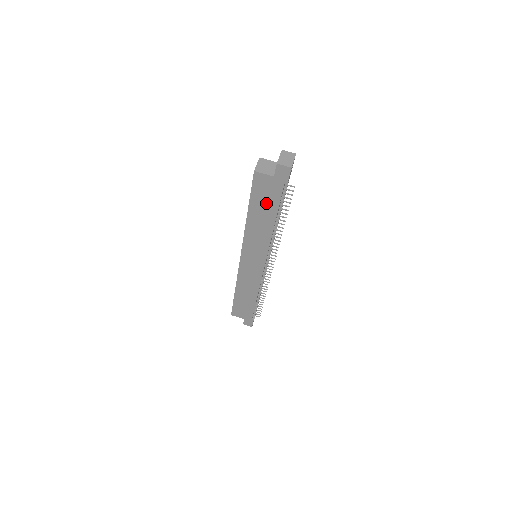
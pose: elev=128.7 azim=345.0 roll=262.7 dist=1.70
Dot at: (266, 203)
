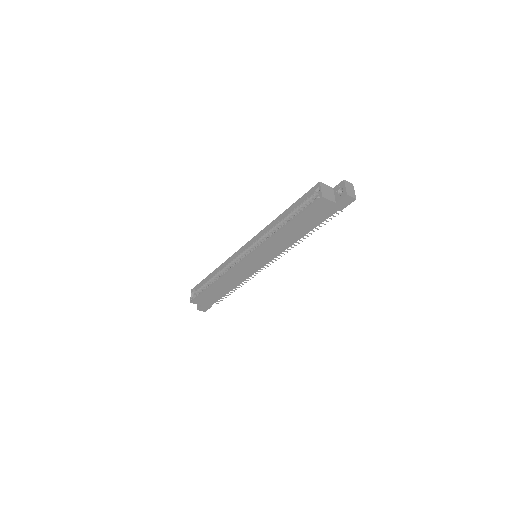
Dot at: (311, 221)
